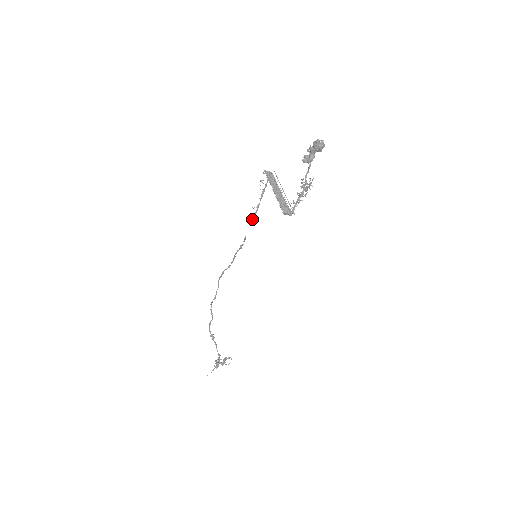
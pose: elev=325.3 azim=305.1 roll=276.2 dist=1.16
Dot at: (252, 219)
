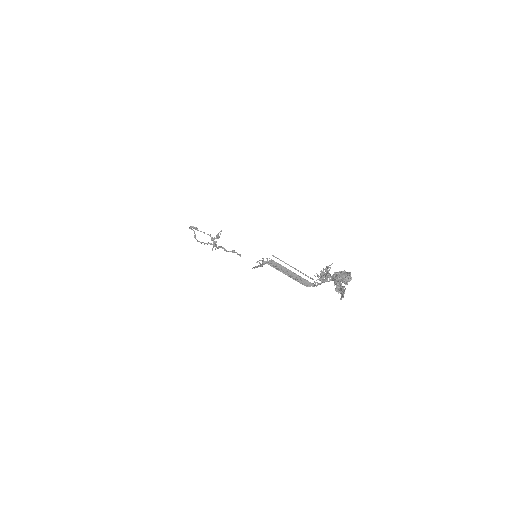
Dot at: occluded
